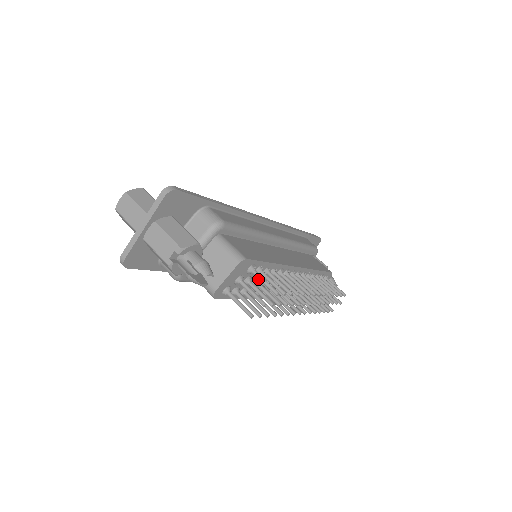
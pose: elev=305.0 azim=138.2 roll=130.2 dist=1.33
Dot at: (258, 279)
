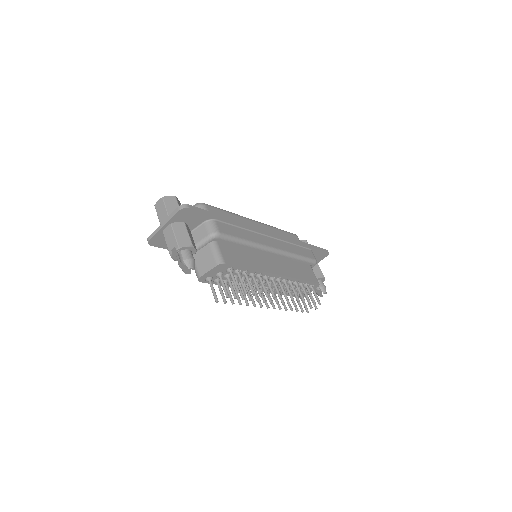
Dot at: (237, 277)
